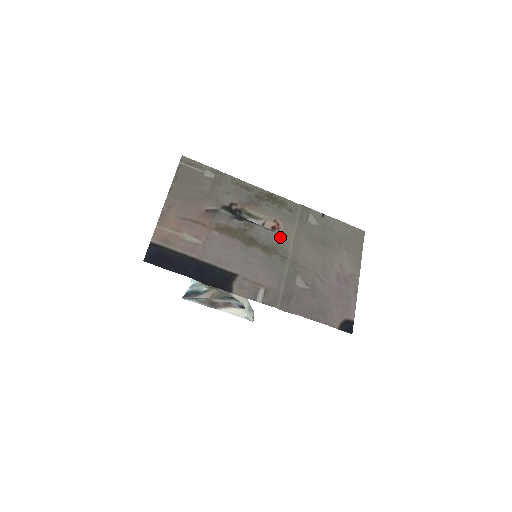
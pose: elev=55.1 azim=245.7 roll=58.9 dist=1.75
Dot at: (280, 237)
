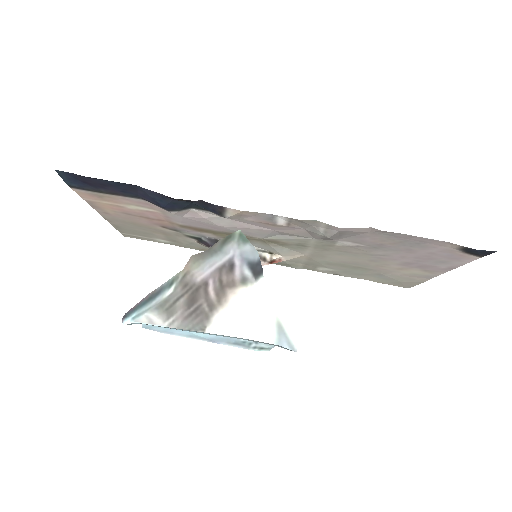
Dot at: (285, 253)
